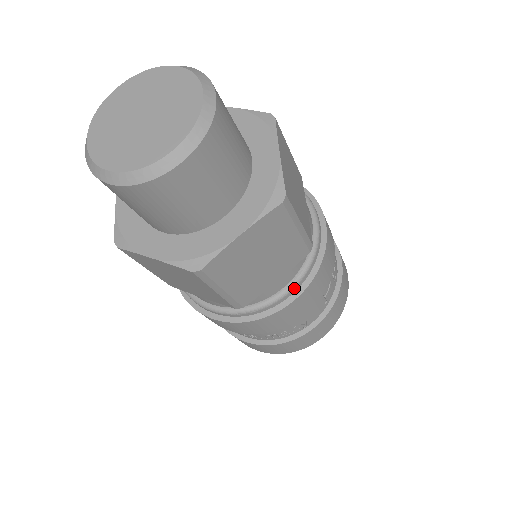
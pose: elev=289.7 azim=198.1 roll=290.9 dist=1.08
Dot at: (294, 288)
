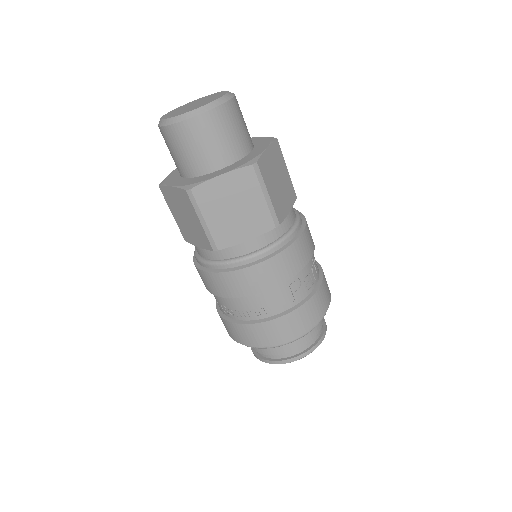
Dot at: (260, 255)
